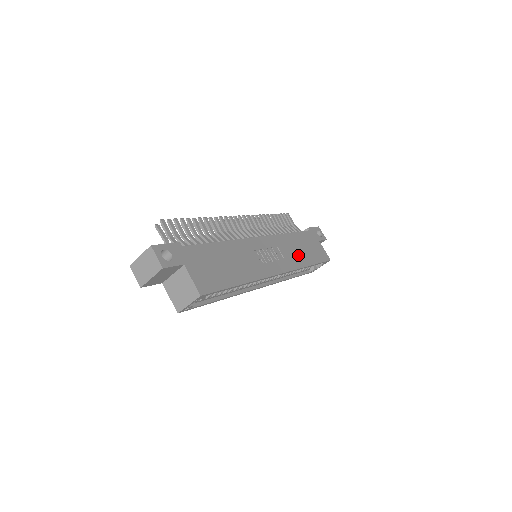
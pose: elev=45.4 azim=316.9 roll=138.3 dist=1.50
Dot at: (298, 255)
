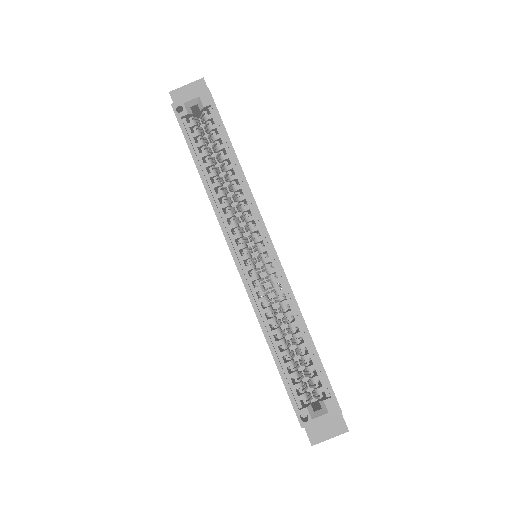
Dot at: occluded
